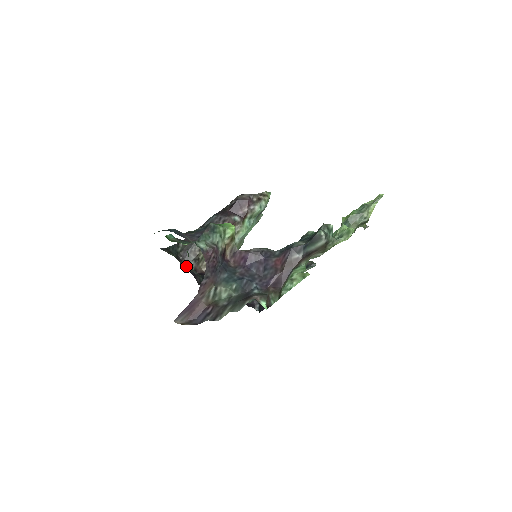
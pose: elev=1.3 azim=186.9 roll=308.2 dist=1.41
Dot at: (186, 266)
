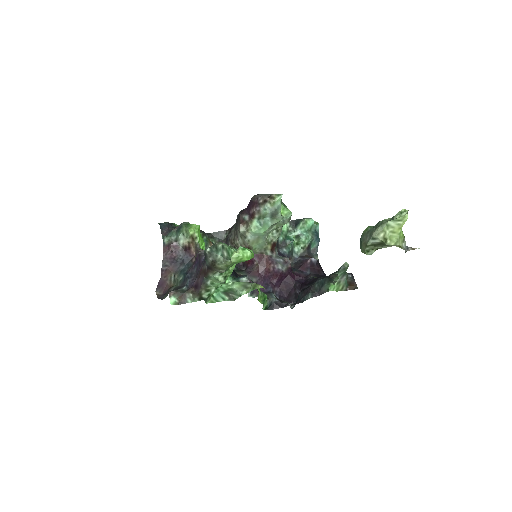
Dot at: occluded
